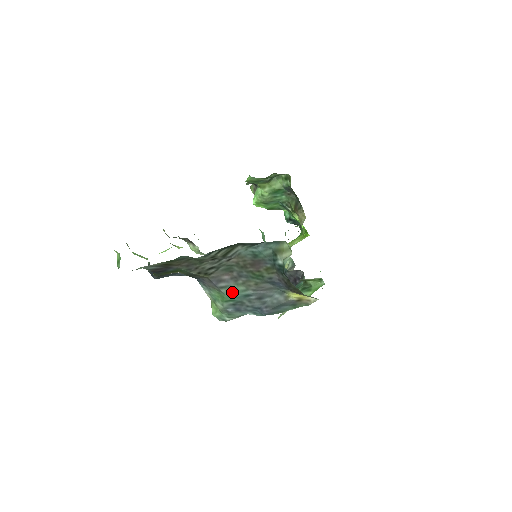
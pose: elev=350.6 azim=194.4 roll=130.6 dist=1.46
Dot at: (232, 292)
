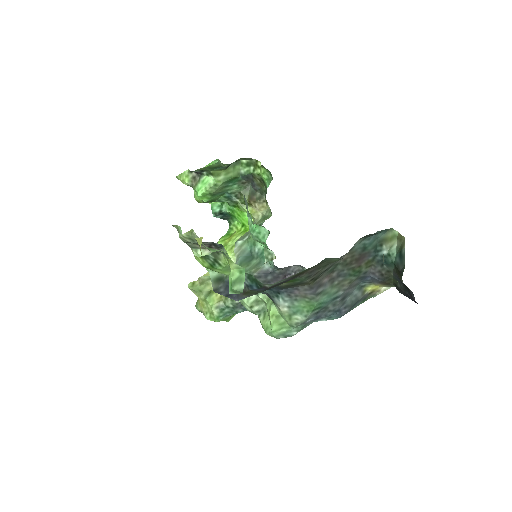
Dot at: (325, 297)
